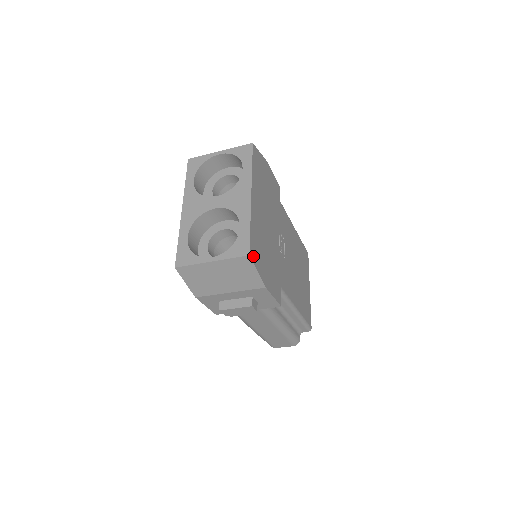
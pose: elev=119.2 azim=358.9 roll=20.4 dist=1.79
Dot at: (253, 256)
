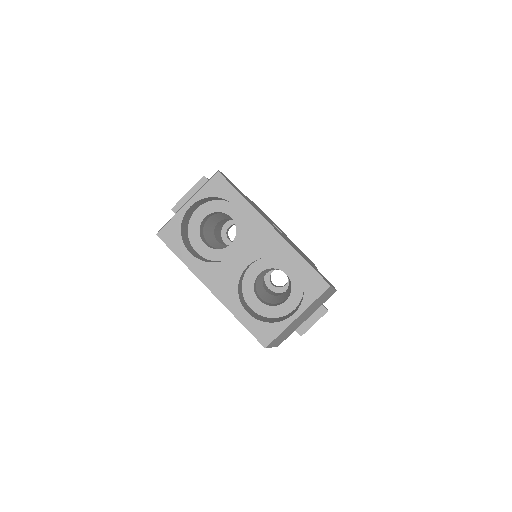
Dot at: occluded
